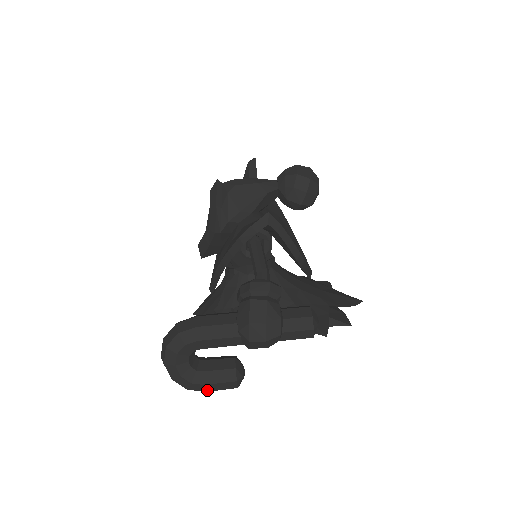
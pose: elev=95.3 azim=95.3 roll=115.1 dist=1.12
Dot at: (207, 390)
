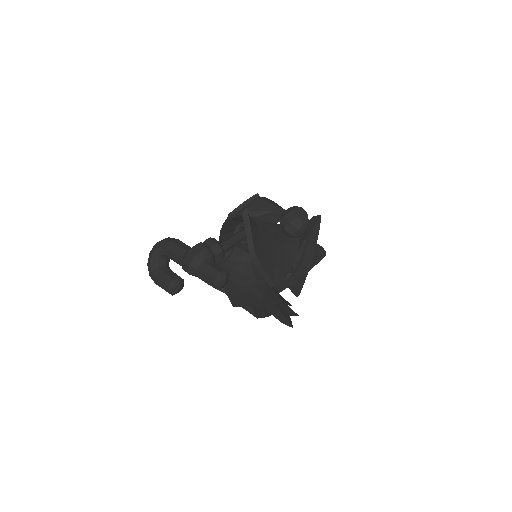
Dot at: (156, 283)
